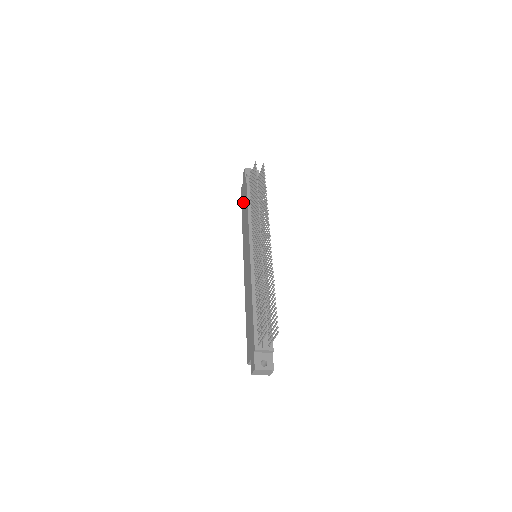
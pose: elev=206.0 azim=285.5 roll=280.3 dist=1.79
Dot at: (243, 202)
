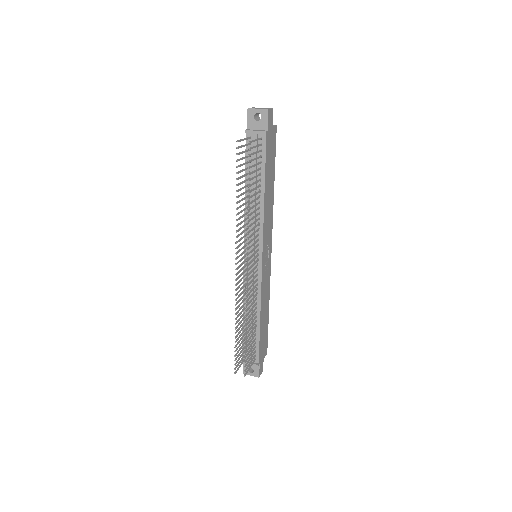
Dot at: occluded
